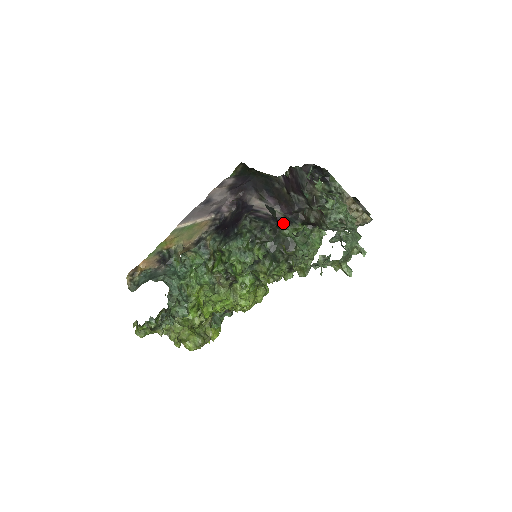
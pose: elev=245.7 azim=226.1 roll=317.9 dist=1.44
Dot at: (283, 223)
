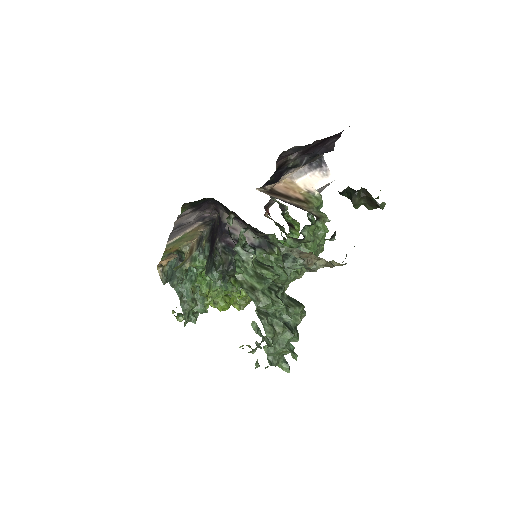
Dot at: (256, 250)
